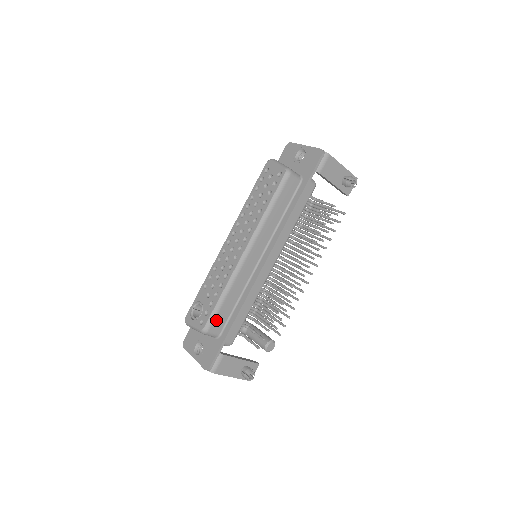
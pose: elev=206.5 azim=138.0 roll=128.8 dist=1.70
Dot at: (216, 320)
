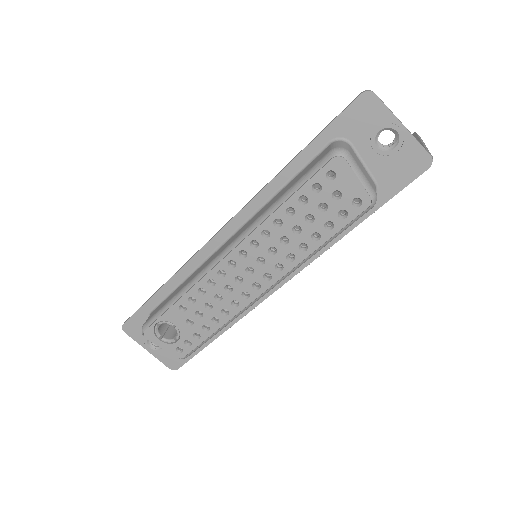
Dot at: occluded
